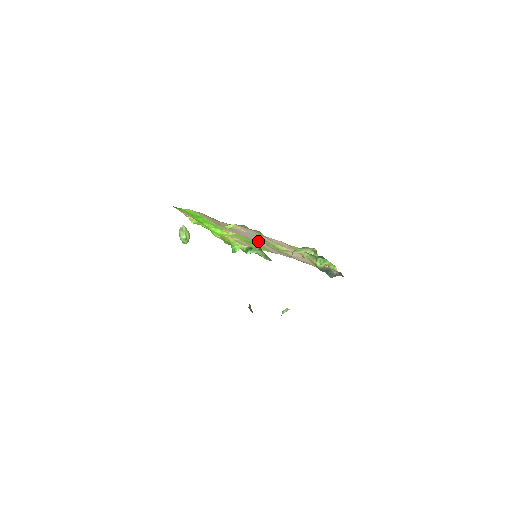
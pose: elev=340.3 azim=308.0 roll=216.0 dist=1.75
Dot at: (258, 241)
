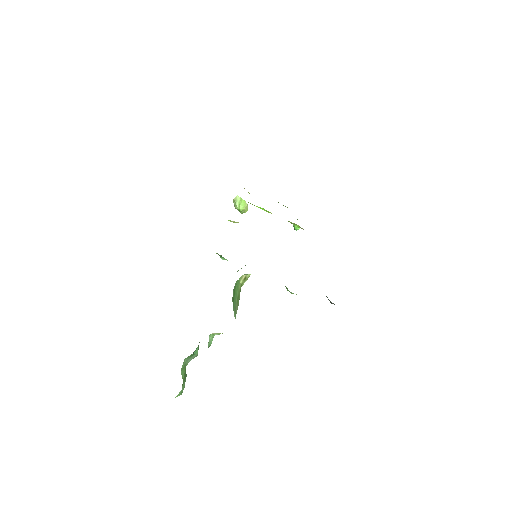
Dot at: occluded
